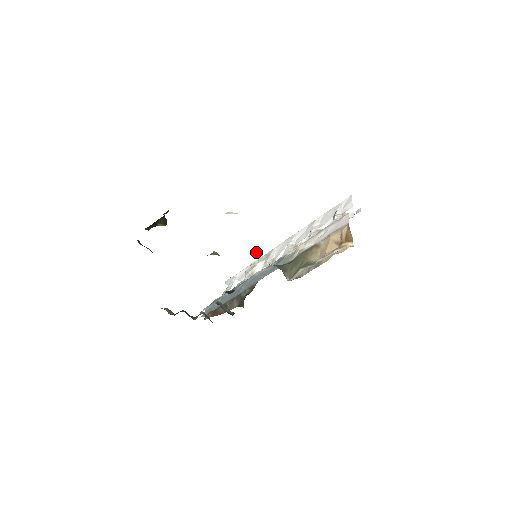
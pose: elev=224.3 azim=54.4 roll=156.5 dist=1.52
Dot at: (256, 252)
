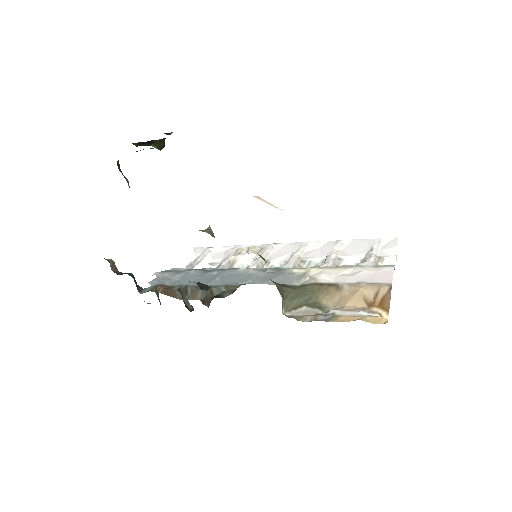
Dot at: (263, 258)
